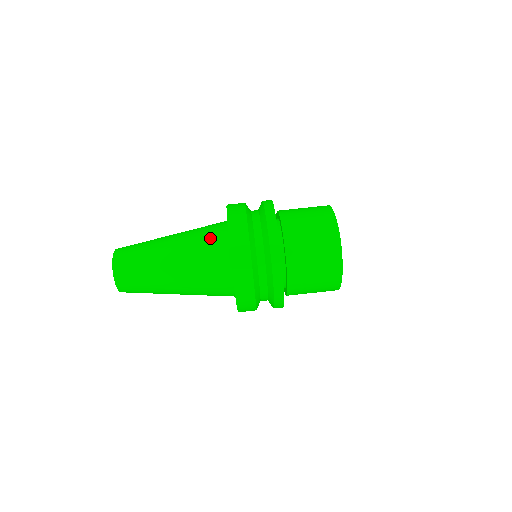
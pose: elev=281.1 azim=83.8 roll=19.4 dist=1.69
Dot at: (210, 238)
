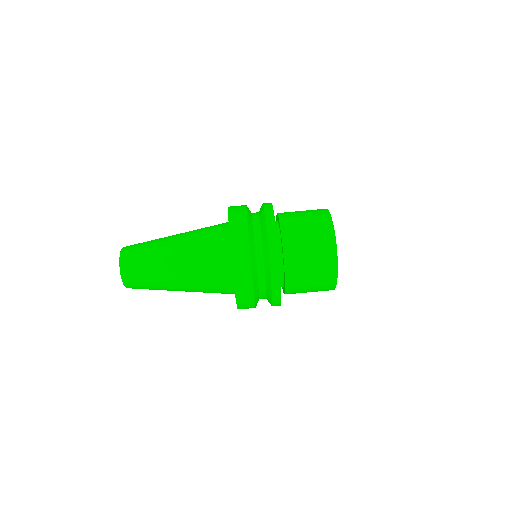
Dot at: (216, 279)
